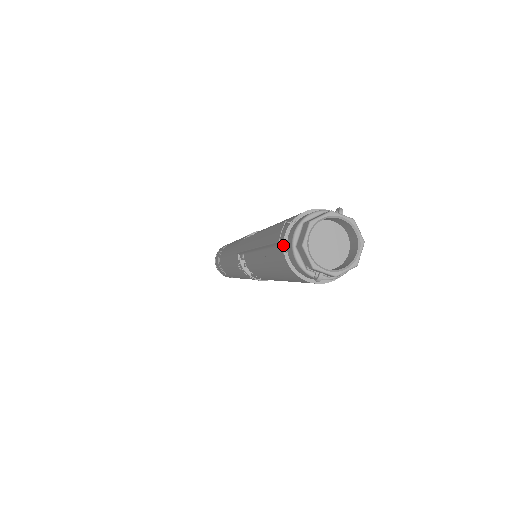
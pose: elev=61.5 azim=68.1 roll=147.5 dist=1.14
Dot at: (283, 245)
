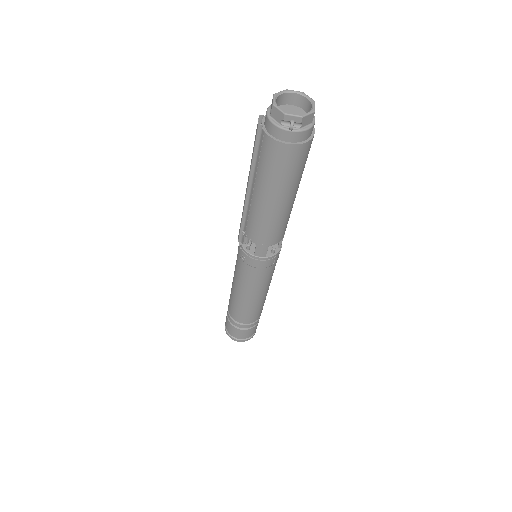
Dot at: (262, 128)
